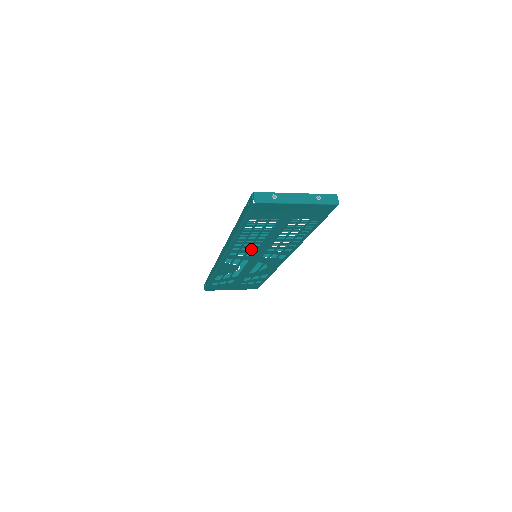
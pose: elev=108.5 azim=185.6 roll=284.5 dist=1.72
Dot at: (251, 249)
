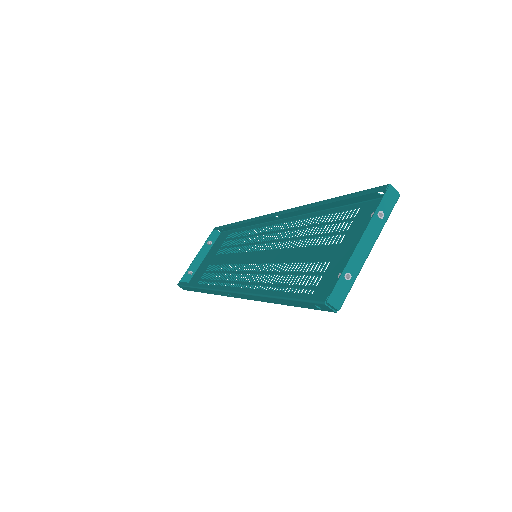
Dot at: (264, 270)
